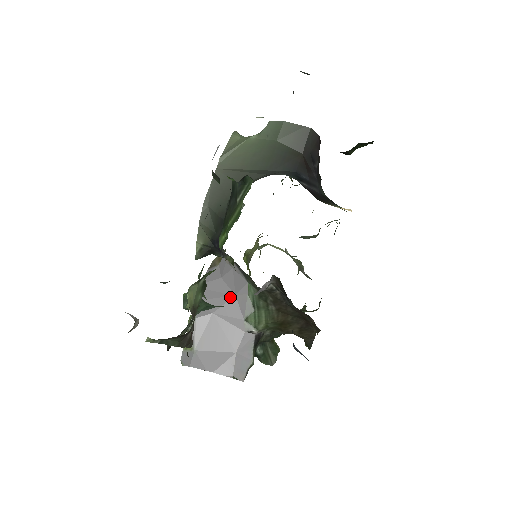
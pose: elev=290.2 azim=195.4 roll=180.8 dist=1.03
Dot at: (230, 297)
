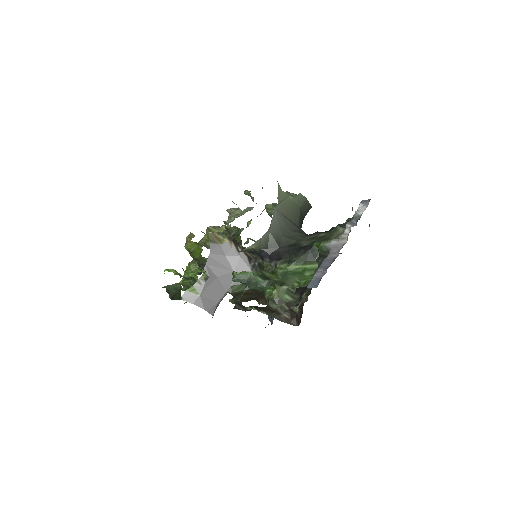
Dot at: (231, 271)
